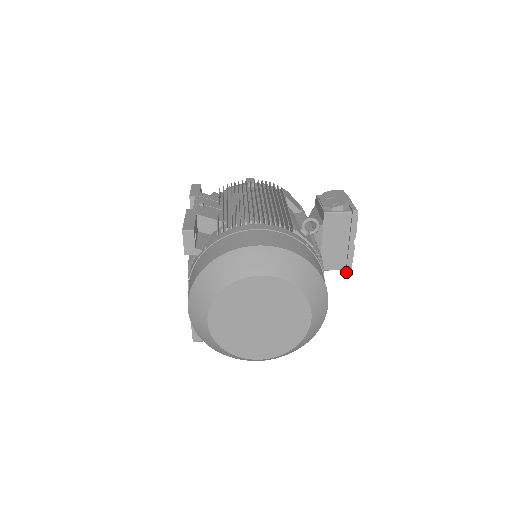
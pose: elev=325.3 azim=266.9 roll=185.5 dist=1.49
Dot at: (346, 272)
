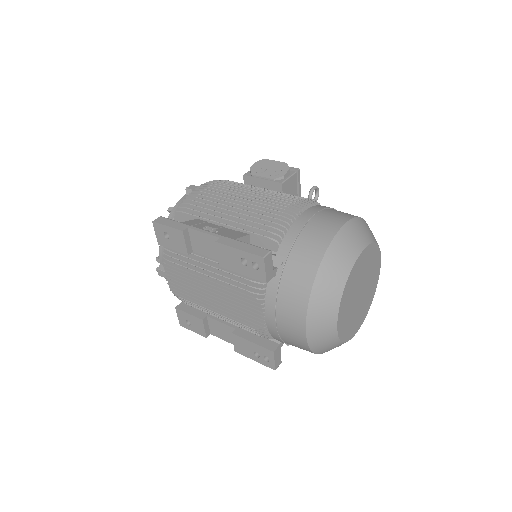
Dot at: occluded
